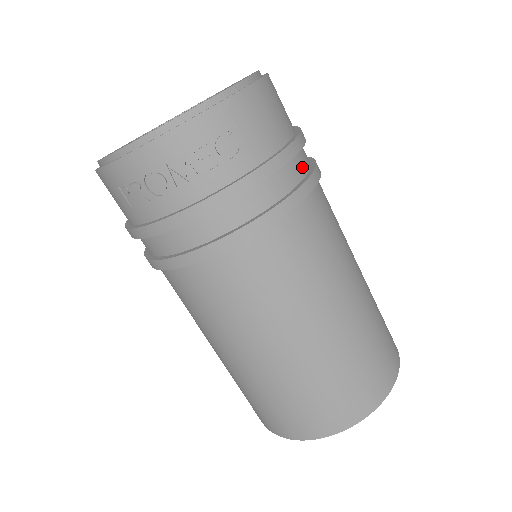
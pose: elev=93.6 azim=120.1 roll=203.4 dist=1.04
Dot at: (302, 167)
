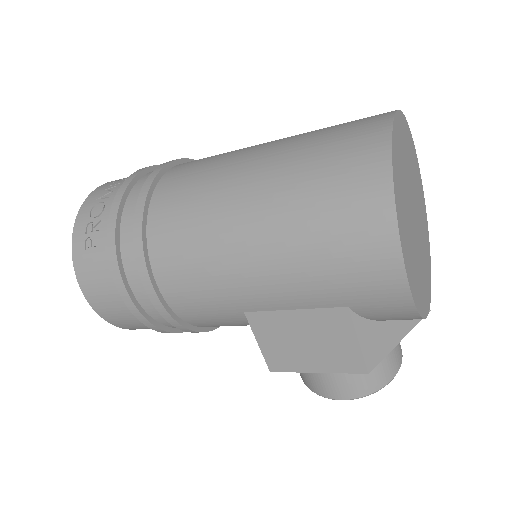
Dot at: occluded
